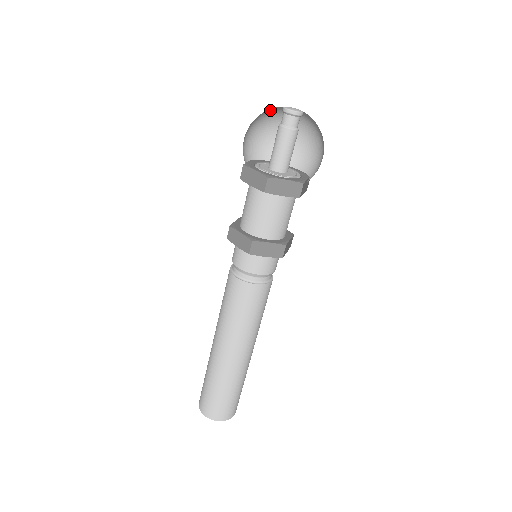
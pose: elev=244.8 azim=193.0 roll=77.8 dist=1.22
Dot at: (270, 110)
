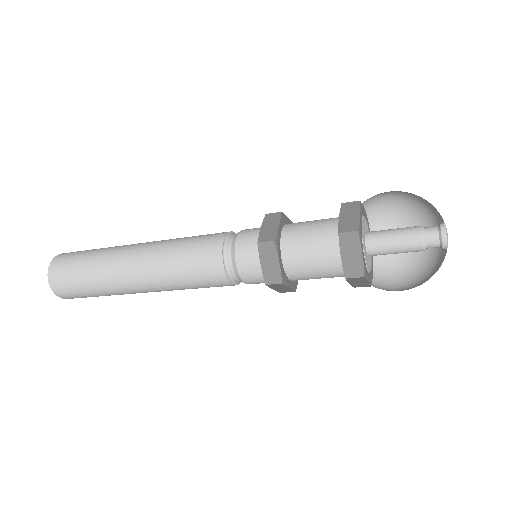
Dot at: occluded
